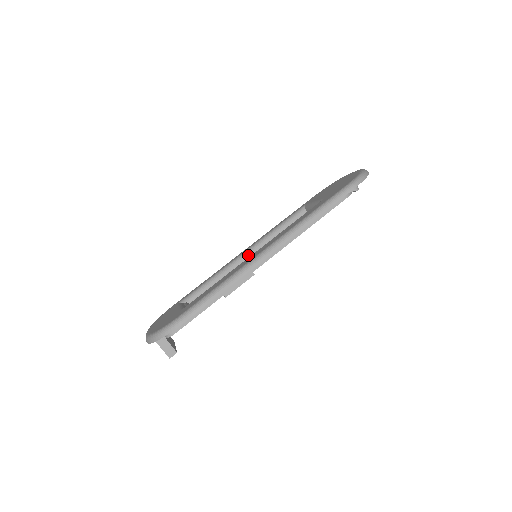
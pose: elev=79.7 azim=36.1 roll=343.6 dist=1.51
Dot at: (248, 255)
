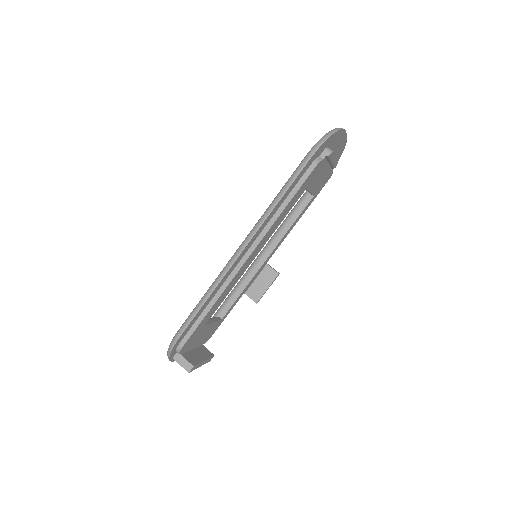
Dot at: (261, 256)
